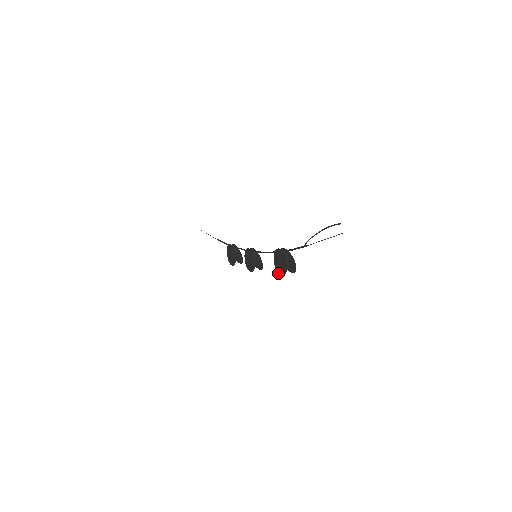
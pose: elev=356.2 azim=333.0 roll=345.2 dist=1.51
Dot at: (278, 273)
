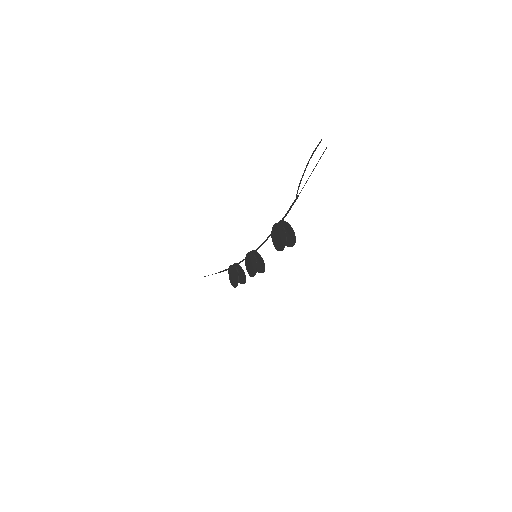
Dot at: occluded
